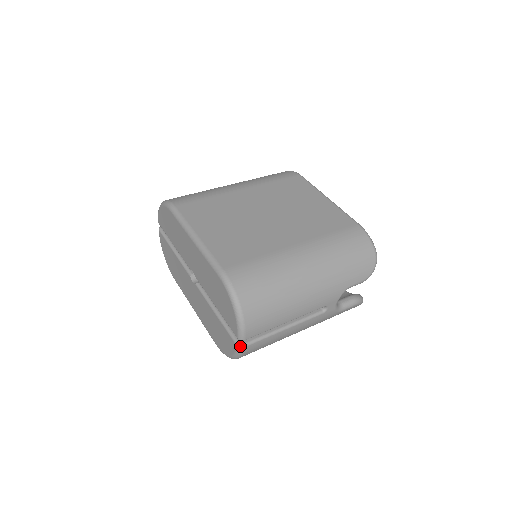
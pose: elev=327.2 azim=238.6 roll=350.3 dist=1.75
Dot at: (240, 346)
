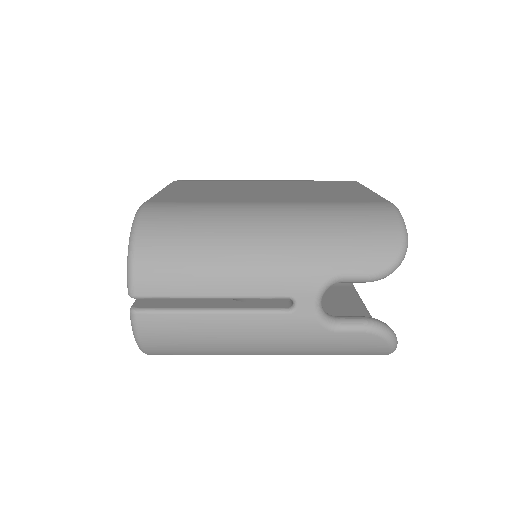
Dot at: (131, 310)
